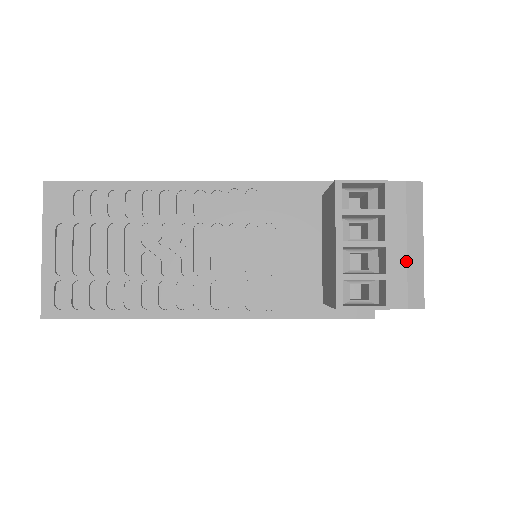
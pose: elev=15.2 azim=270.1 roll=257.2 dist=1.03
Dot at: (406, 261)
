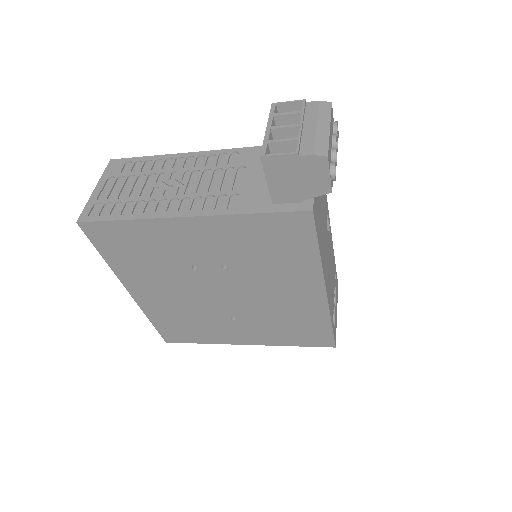
Dot at: (315, 133)
